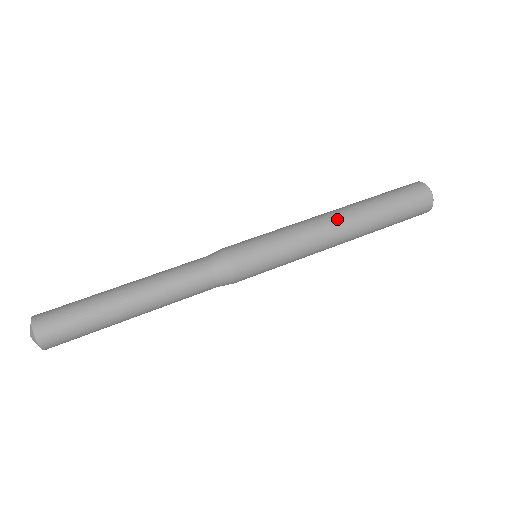
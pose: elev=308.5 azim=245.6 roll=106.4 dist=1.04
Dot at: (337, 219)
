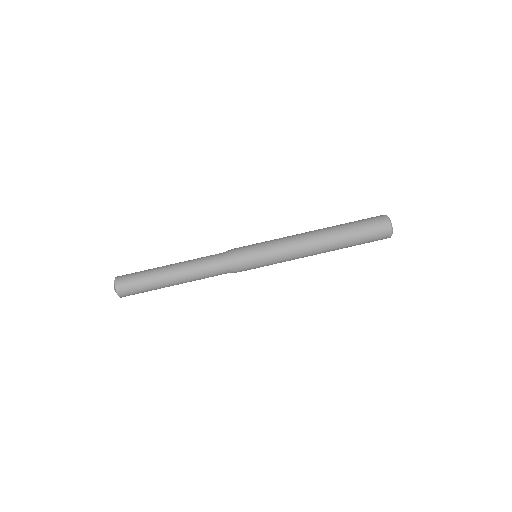
Dot at: (312, 233)
